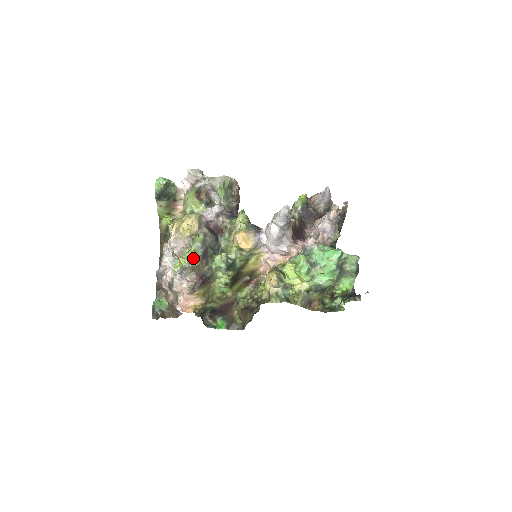
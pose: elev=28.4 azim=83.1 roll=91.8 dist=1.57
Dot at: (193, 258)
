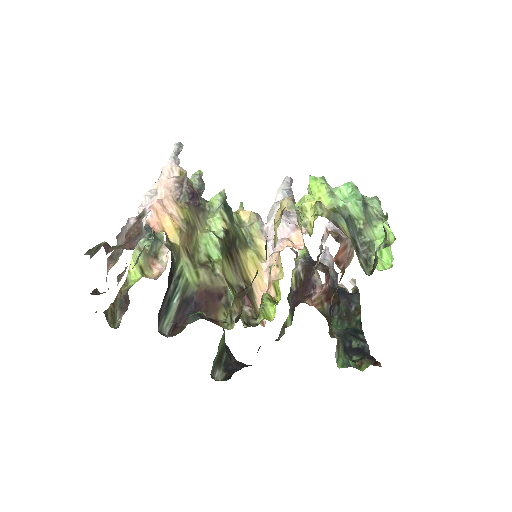
Dot at: occluded
